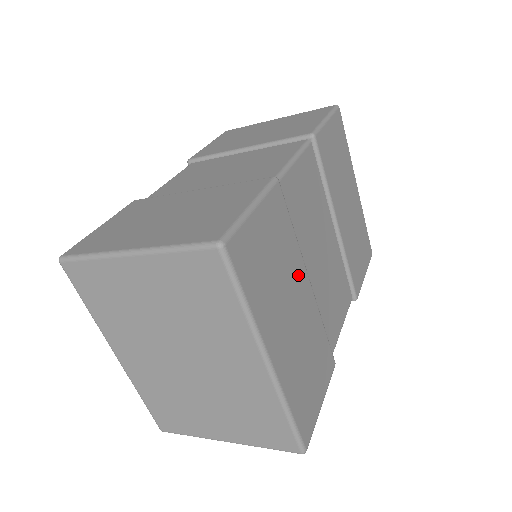
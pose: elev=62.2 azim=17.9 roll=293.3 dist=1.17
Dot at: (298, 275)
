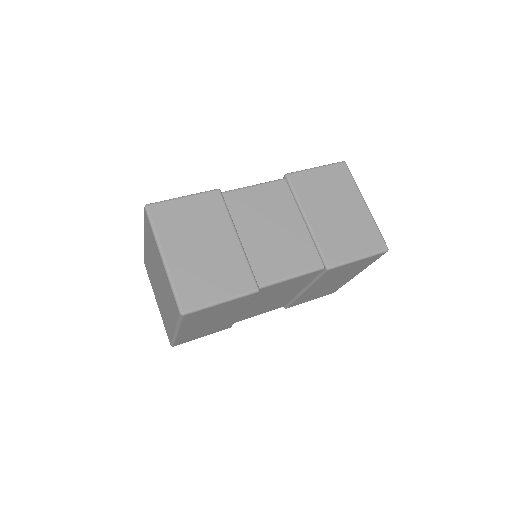
Dot at: (234, 312)
